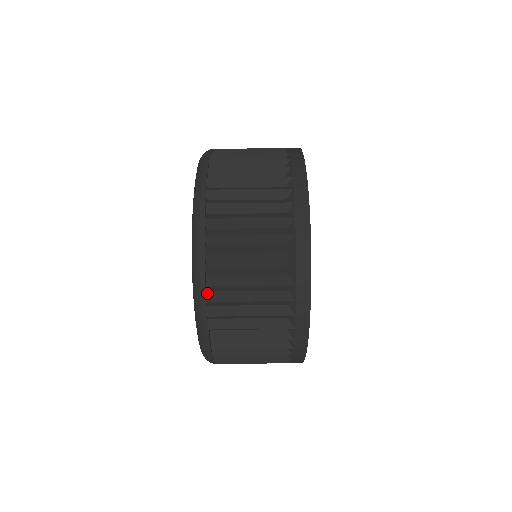
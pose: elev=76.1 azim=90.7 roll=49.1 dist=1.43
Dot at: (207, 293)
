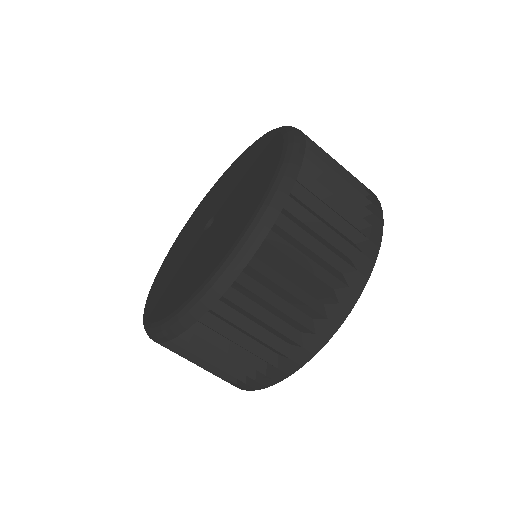
Dot at: (272, 223)
